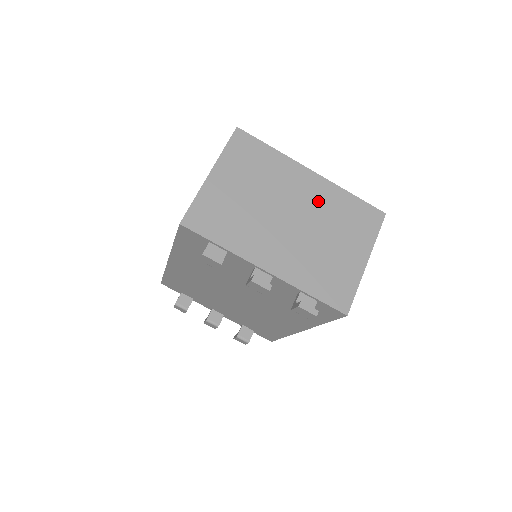
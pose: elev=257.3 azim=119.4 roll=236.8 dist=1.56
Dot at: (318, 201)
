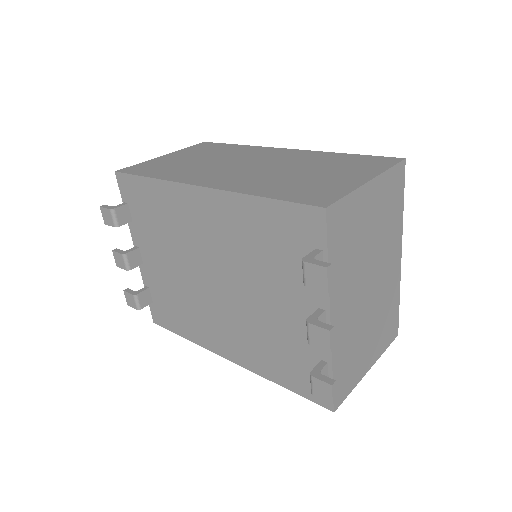
Dot at: (387, 286)
